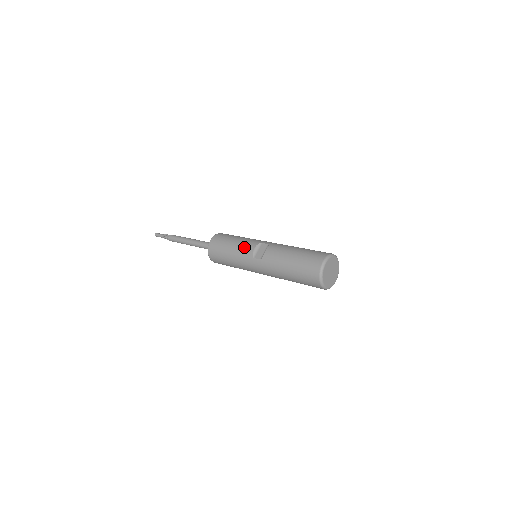
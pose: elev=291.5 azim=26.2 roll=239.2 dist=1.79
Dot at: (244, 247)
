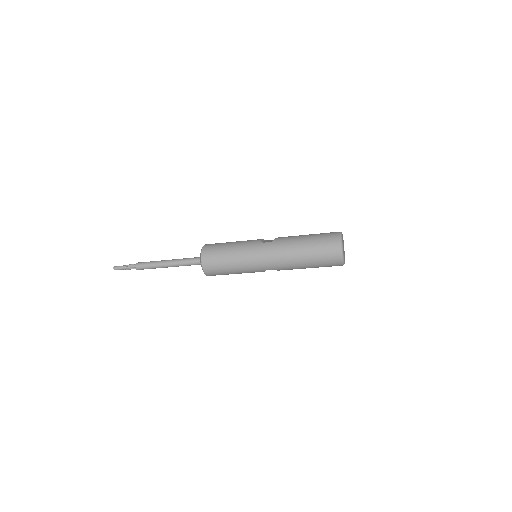
Dot at: (249, 240)
